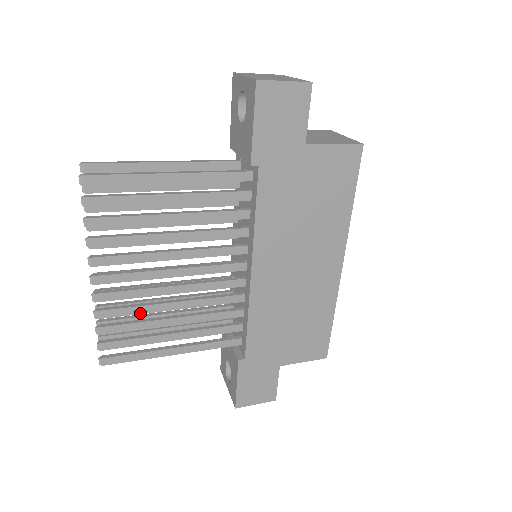
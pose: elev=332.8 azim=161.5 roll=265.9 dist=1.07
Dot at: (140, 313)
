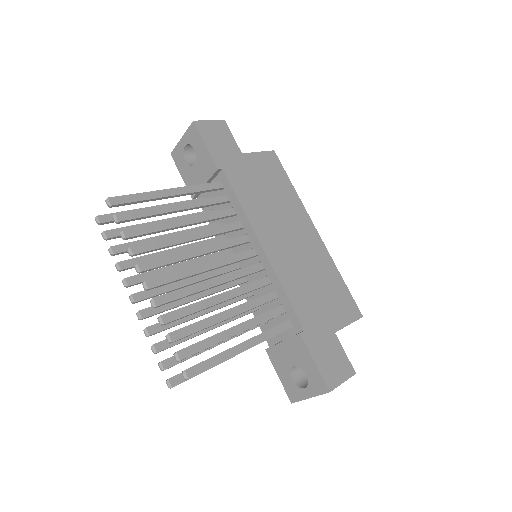
Dot at: (197, 310)
